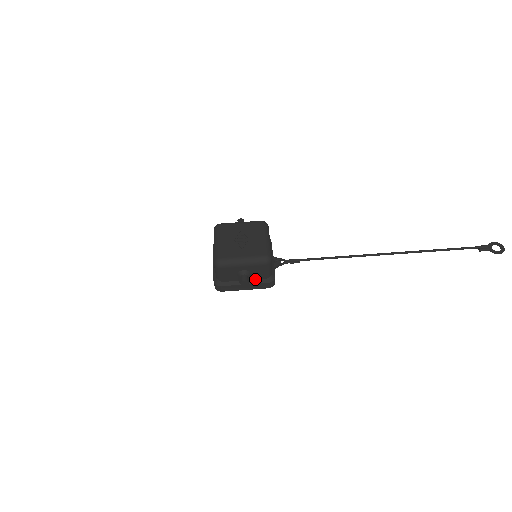
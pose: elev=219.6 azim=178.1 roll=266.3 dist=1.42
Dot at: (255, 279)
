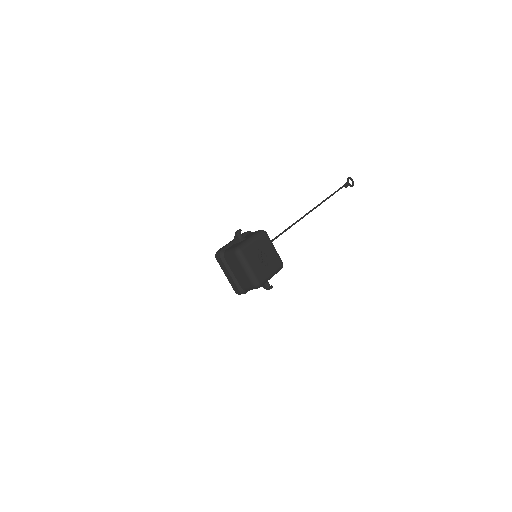
Dot at: occluded
